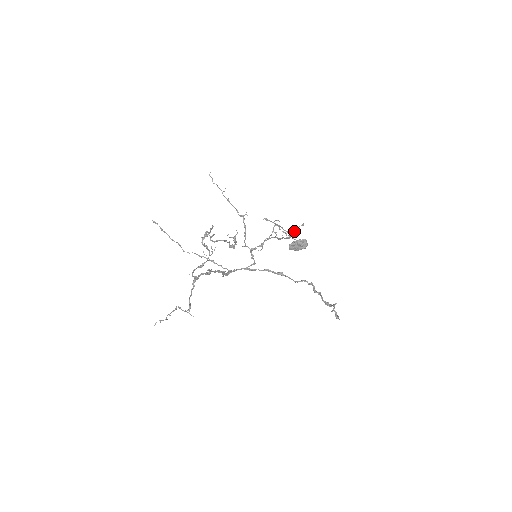
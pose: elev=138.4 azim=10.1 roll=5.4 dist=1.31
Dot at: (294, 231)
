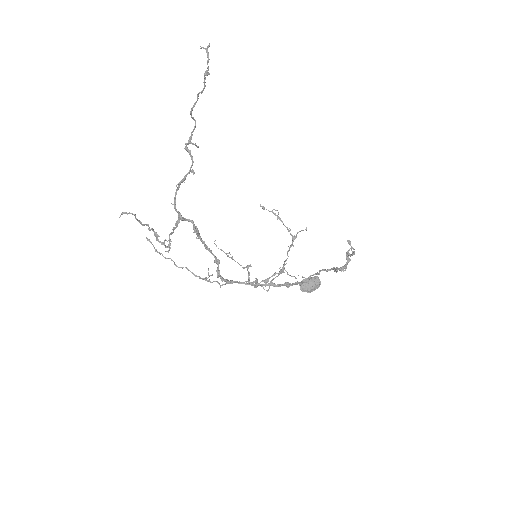
Dot at: (297, 232)
